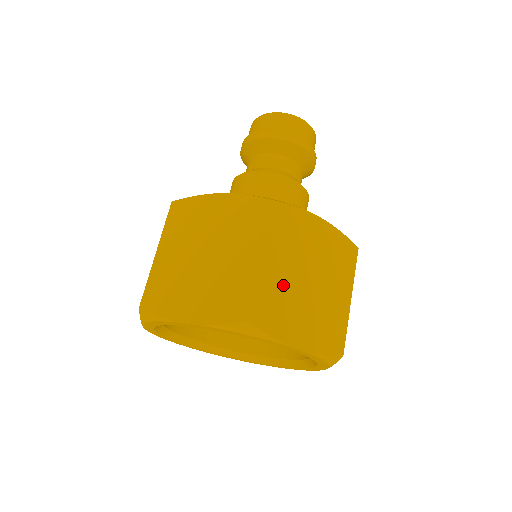
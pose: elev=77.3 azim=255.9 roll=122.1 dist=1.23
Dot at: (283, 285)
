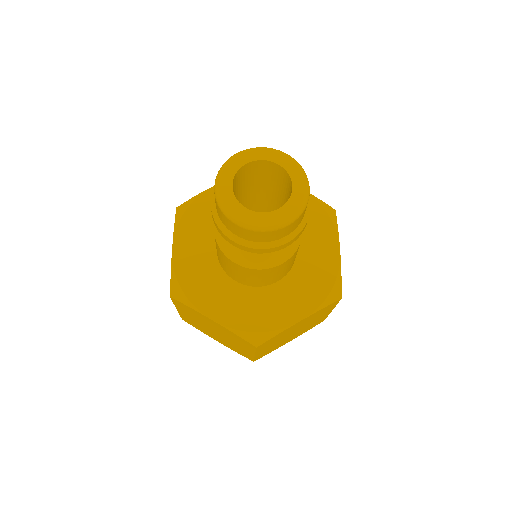
Dot at: (273, 346)
